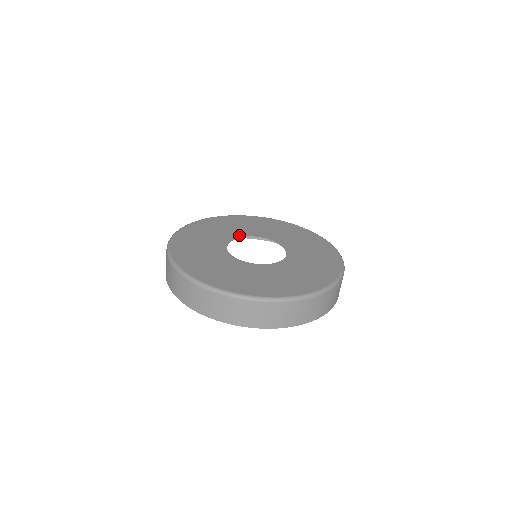
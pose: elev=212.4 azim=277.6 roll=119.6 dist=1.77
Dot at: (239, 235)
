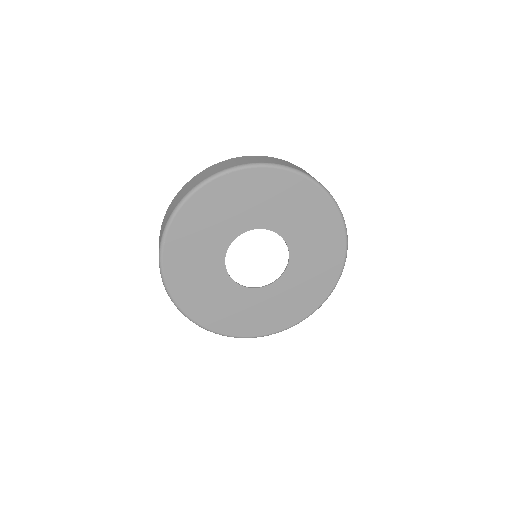
Dot at: (242, 229)
